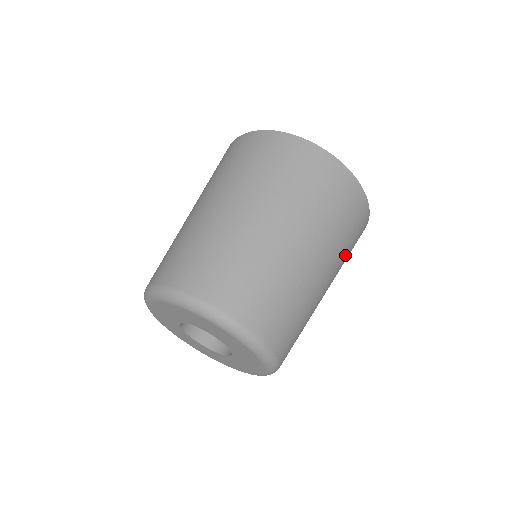
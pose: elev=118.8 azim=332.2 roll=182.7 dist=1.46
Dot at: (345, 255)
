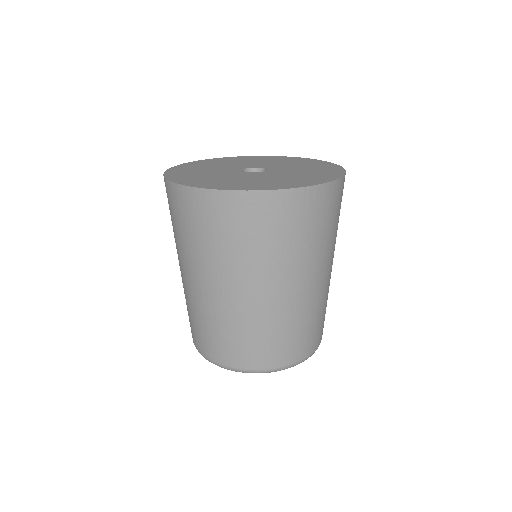
Dot at: occluded
